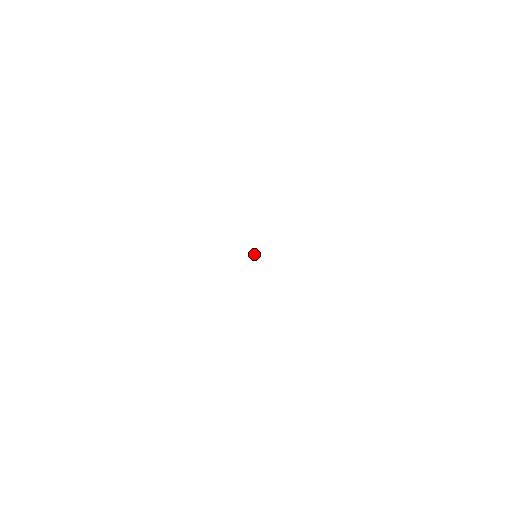
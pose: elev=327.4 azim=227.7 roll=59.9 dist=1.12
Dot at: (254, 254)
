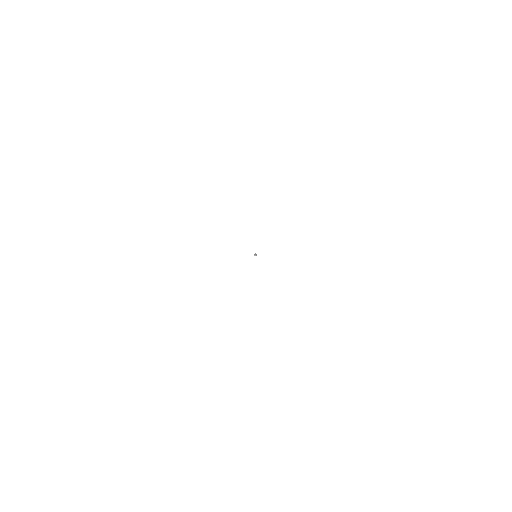
Dot at: (254, 254)
